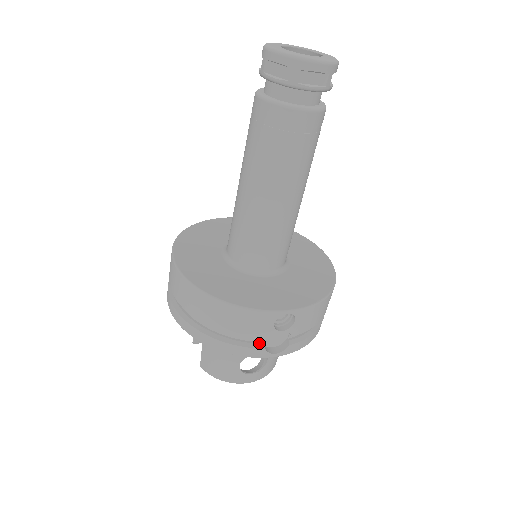
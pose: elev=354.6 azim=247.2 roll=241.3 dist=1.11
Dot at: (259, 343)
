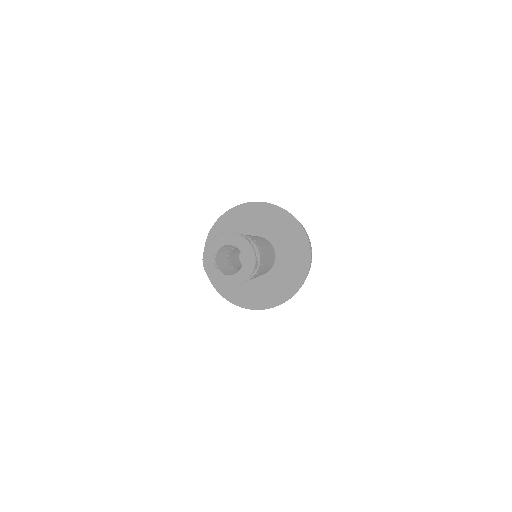
Dot at: occluded
